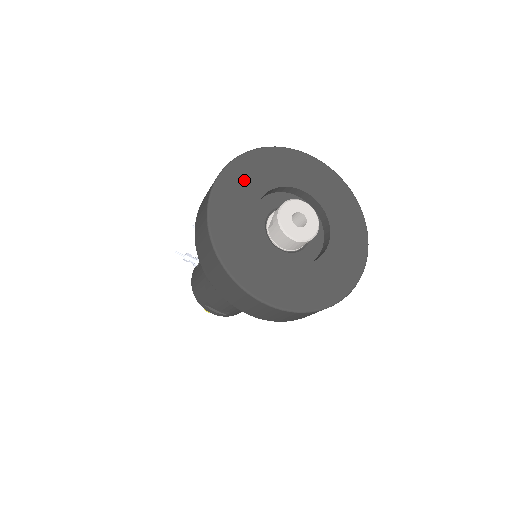
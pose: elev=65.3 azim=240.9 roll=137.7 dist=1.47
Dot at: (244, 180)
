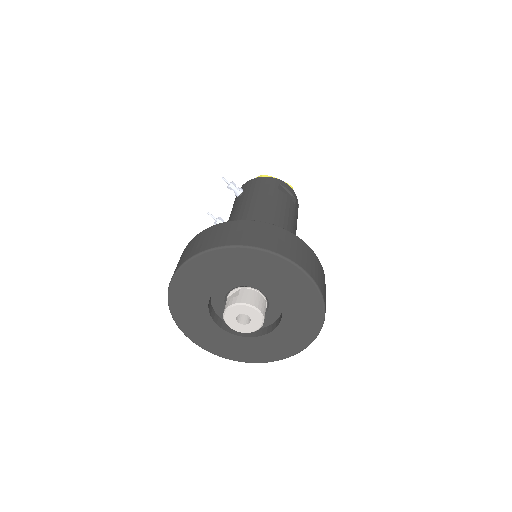
Dot at: (213, 269)
